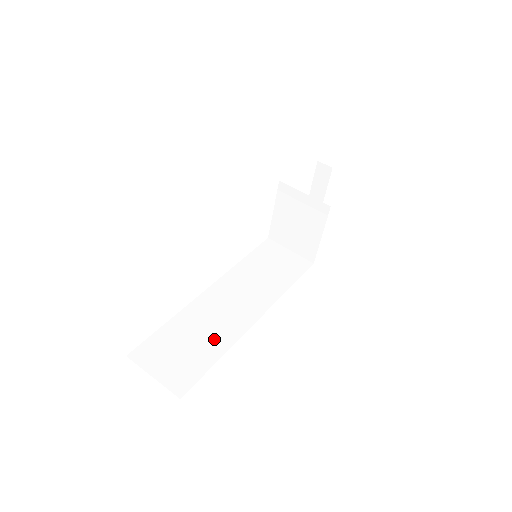
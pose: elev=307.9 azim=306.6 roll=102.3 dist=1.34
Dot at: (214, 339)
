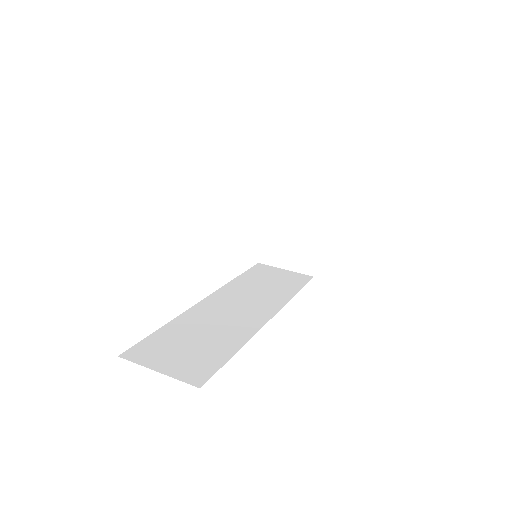
Dot at: (226, 335)
